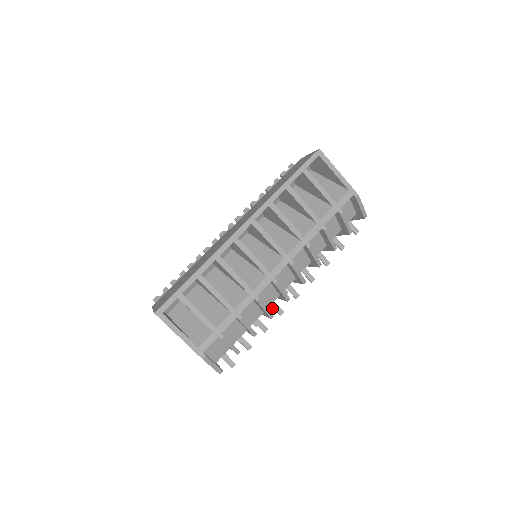
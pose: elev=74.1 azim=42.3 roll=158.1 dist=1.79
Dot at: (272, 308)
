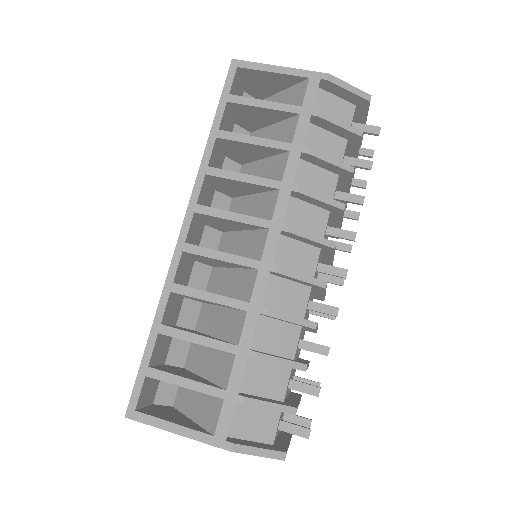
Dot at: occluded
